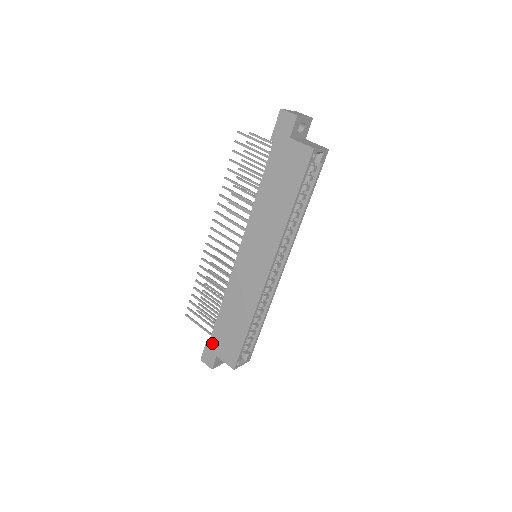
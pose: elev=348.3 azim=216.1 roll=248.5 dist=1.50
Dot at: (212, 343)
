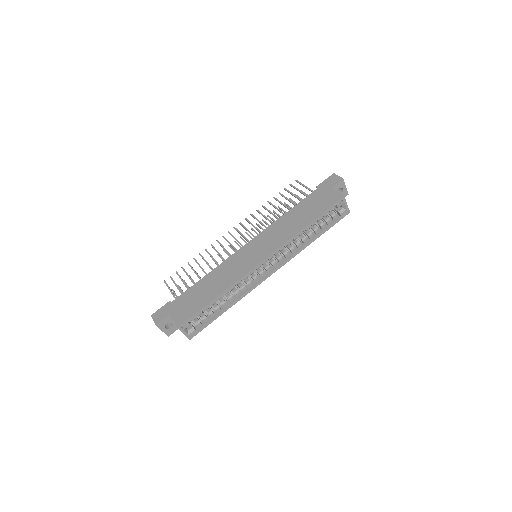
Dot at: (173, 303)
